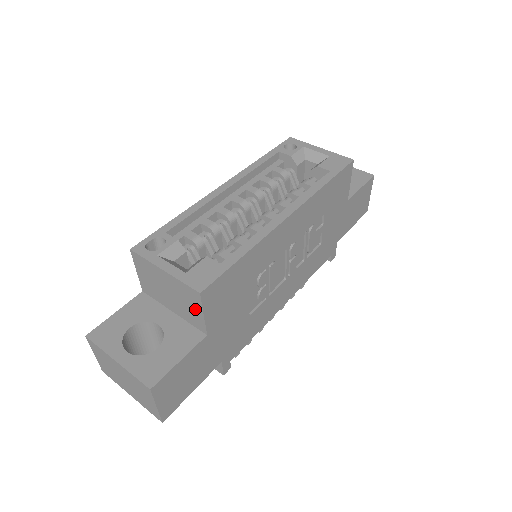
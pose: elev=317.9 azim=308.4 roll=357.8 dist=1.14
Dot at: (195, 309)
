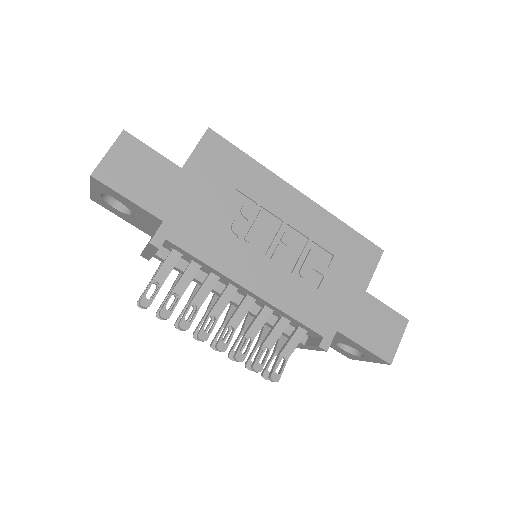
Dot at: occluded
